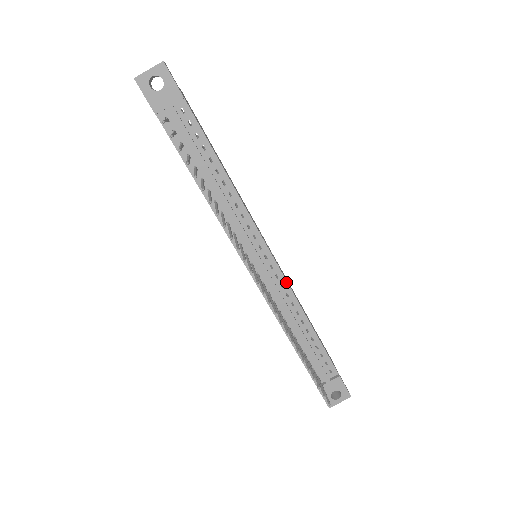
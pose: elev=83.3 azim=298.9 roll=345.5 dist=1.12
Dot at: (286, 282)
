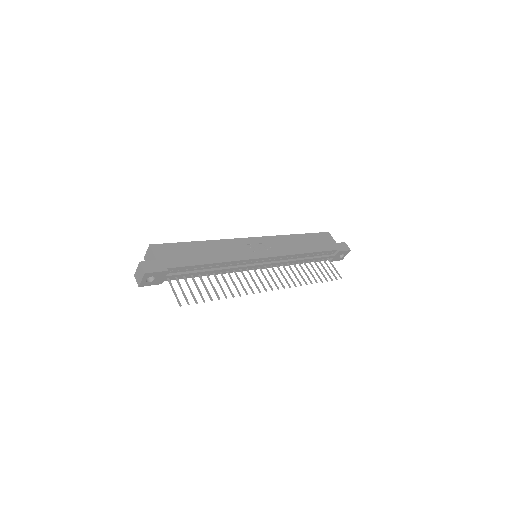
Dot at: (282, 256)
